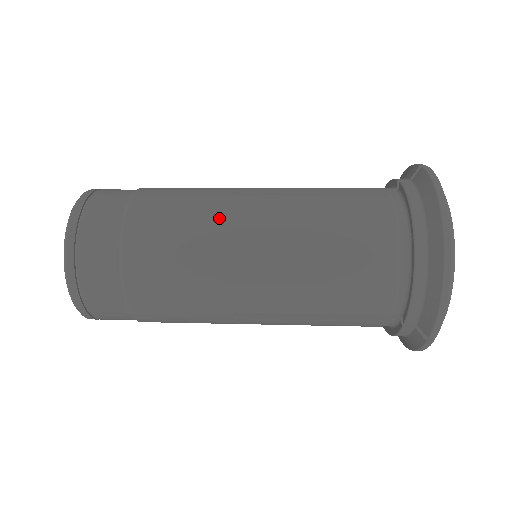
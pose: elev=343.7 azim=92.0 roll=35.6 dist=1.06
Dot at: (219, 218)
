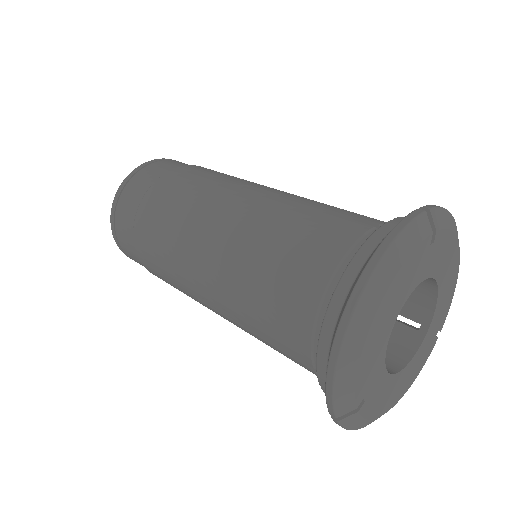
Dot at: (202, 206)
